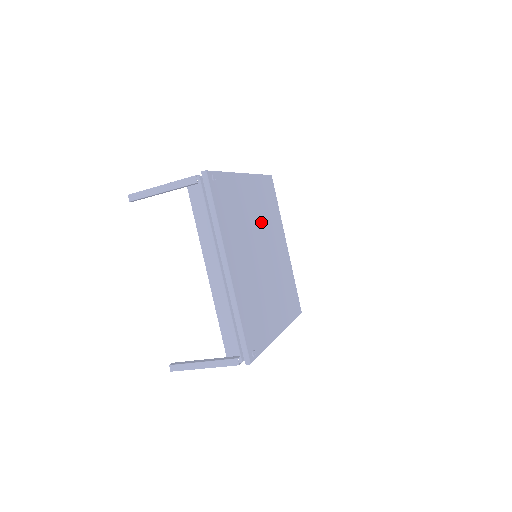
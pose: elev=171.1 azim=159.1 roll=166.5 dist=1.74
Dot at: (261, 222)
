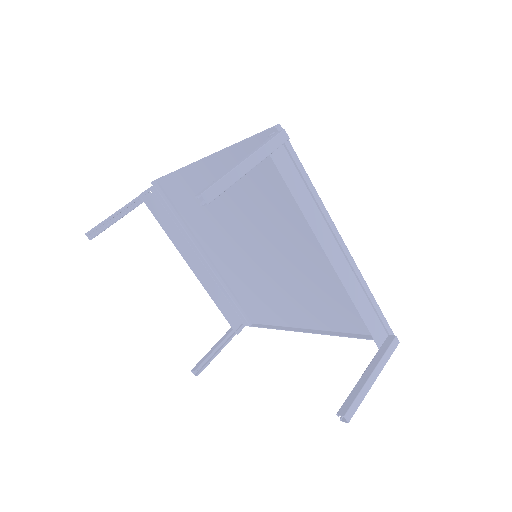
Dot at: (229, 218)
